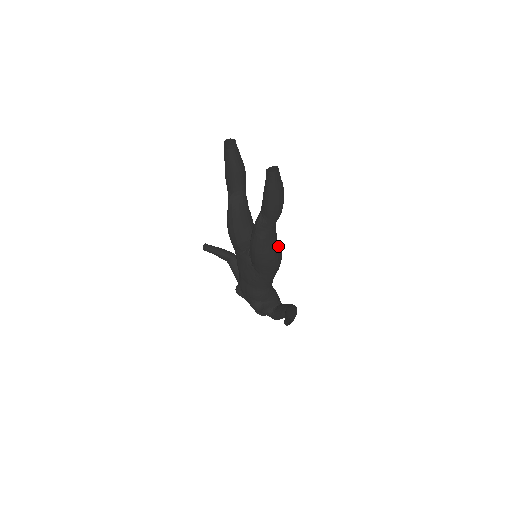
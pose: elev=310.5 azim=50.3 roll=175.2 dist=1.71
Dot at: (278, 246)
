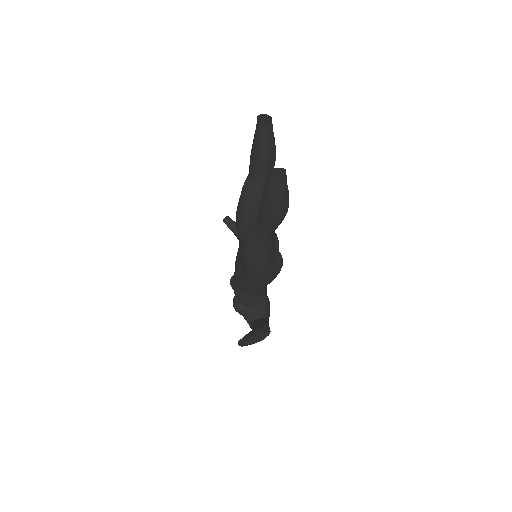
Dot at: (271, 259)
